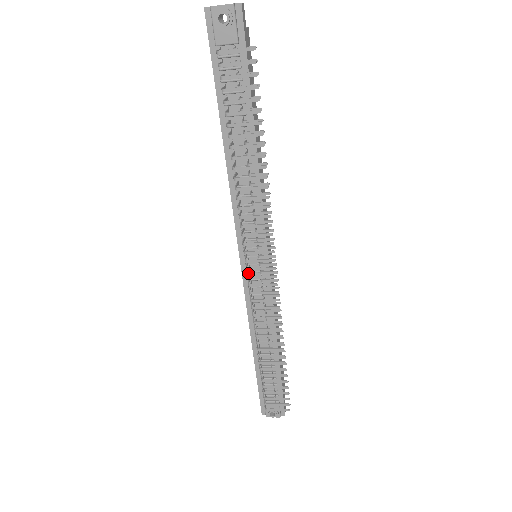
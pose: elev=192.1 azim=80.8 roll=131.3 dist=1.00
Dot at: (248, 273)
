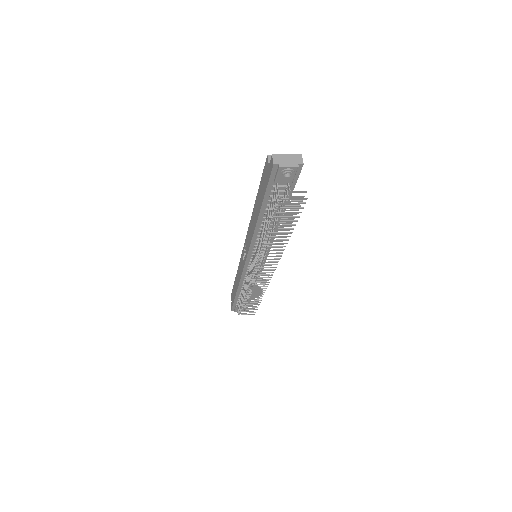
Dot at: occluded
